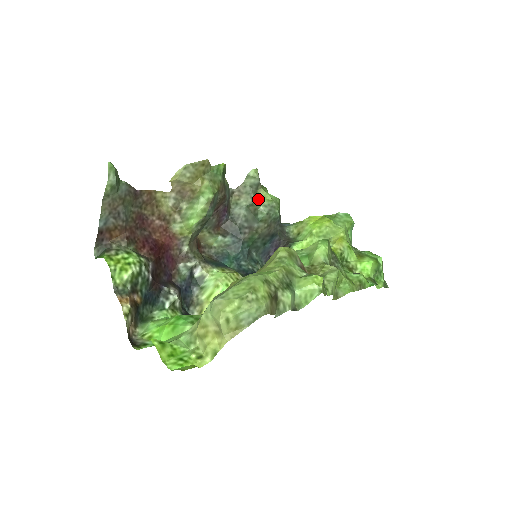
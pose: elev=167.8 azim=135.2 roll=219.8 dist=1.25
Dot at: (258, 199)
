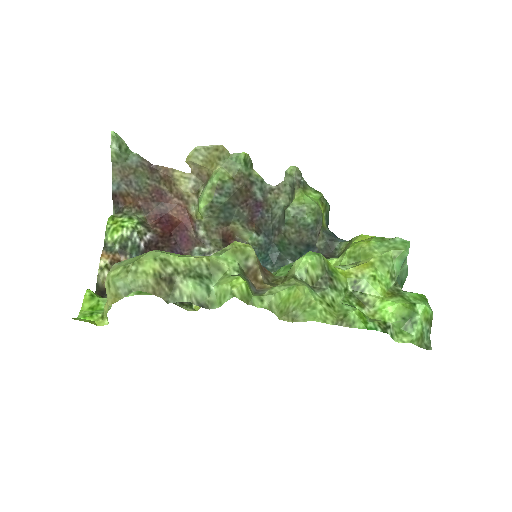
Dot at: (293, 200)
